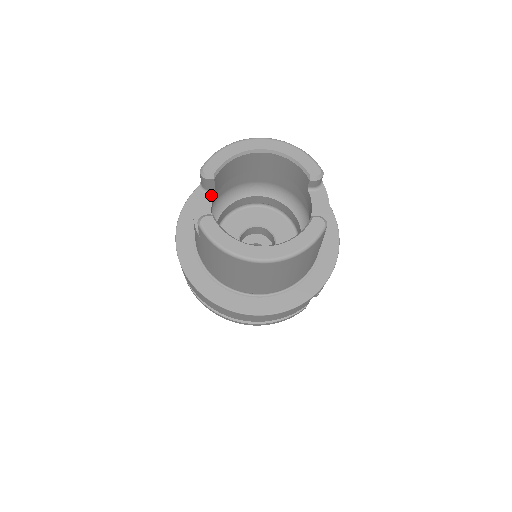
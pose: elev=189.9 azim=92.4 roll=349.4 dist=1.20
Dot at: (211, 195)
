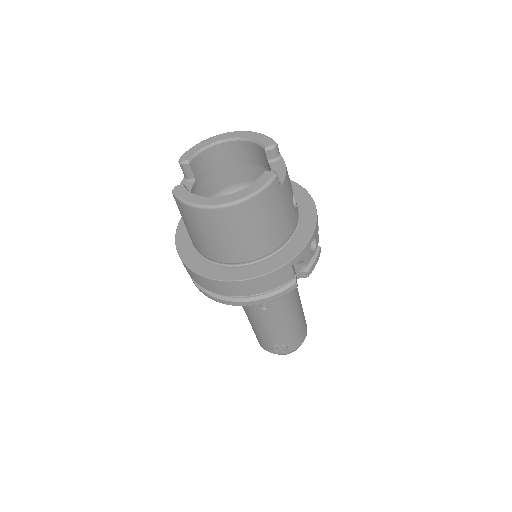
Dot at: (192, 182)
